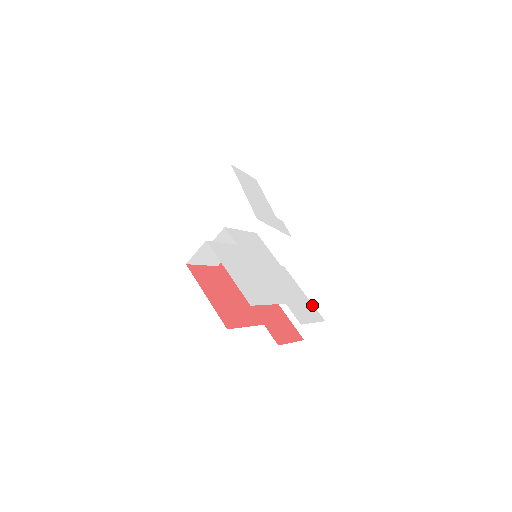
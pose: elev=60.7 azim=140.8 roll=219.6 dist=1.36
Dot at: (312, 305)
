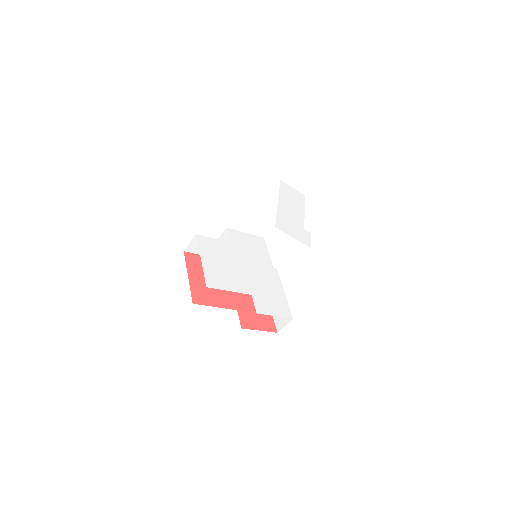
Dot at: (287, 303)
